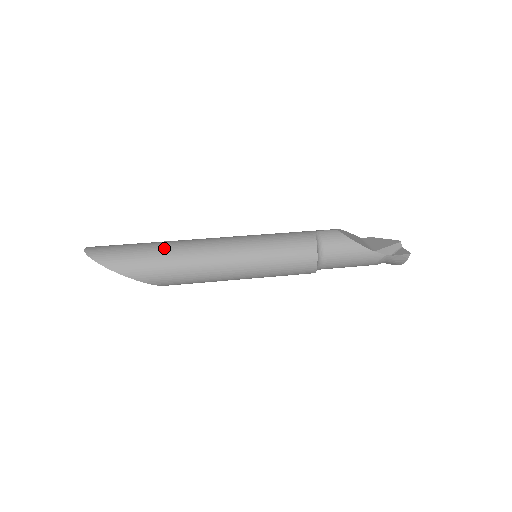
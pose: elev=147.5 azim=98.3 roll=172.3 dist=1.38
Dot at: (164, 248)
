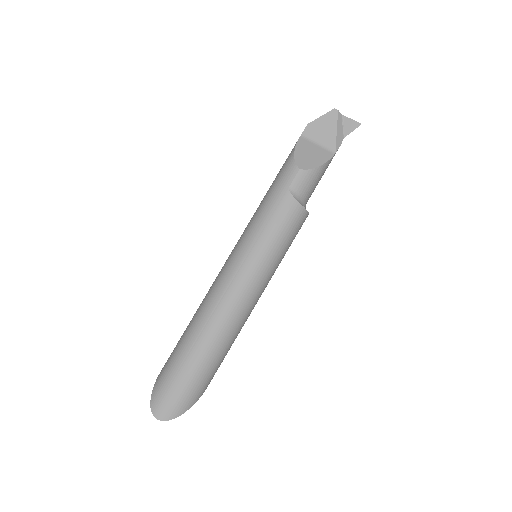
Dot at: (210, 348)
